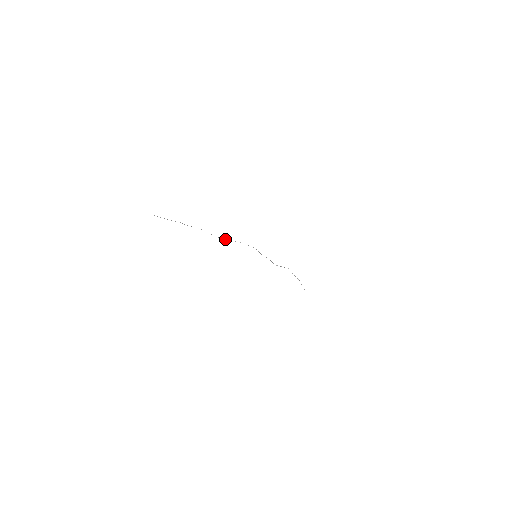
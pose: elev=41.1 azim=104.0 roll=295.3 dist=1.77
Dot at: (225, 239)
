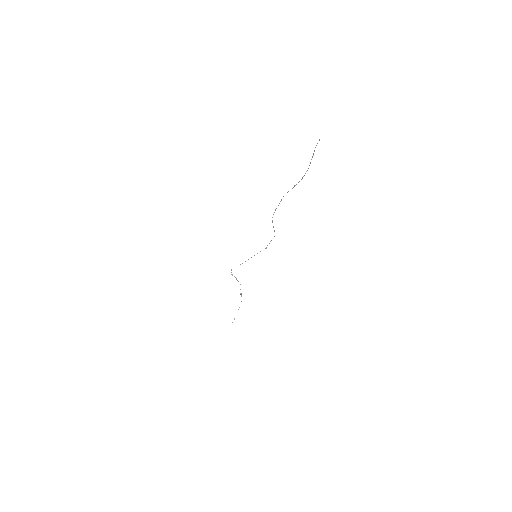
Dot at: occluded
